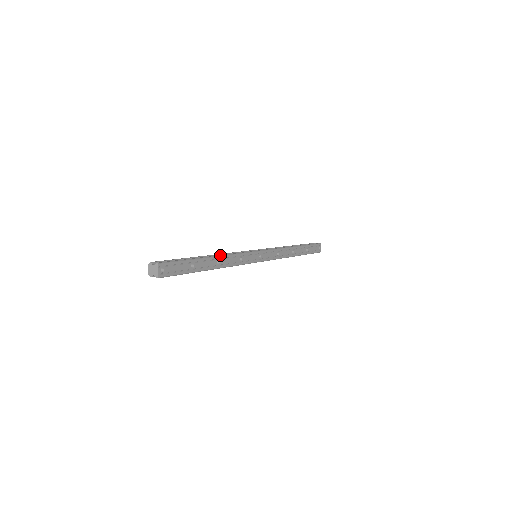
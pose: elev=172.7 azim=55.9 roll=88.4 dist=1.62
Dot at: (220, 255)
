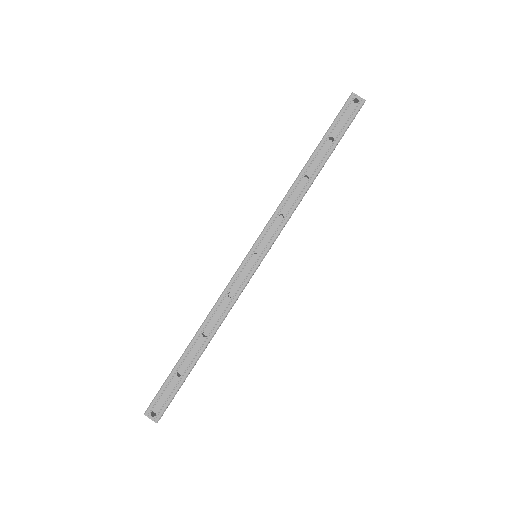
Dot at: (200, 326)
